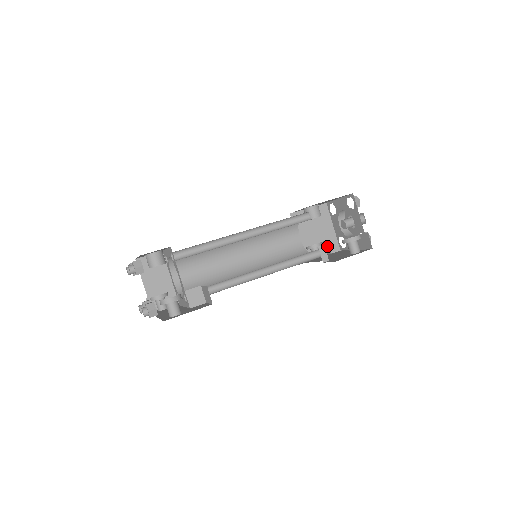
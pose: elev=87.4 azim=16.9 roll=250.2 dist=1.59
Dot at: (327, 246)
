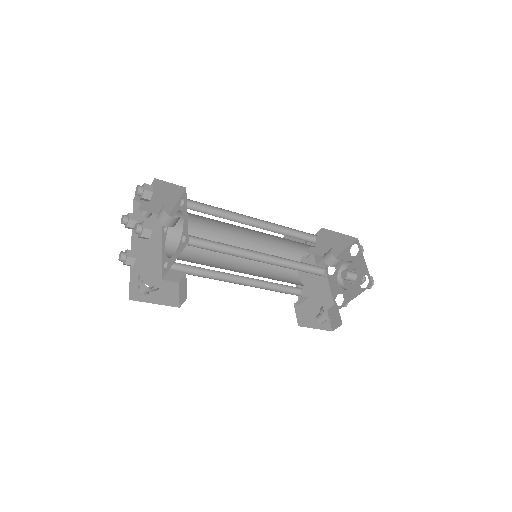
Dot at: (320, 257)
